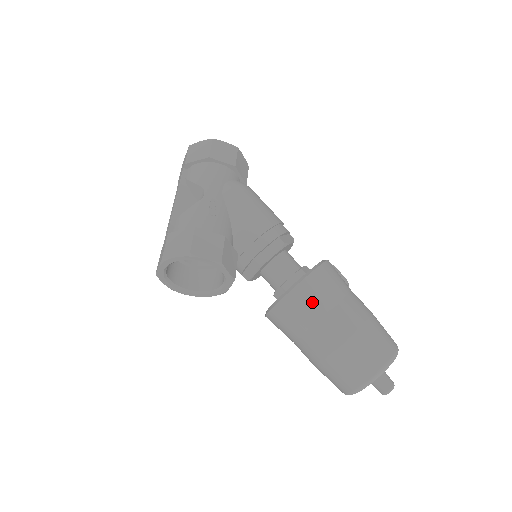
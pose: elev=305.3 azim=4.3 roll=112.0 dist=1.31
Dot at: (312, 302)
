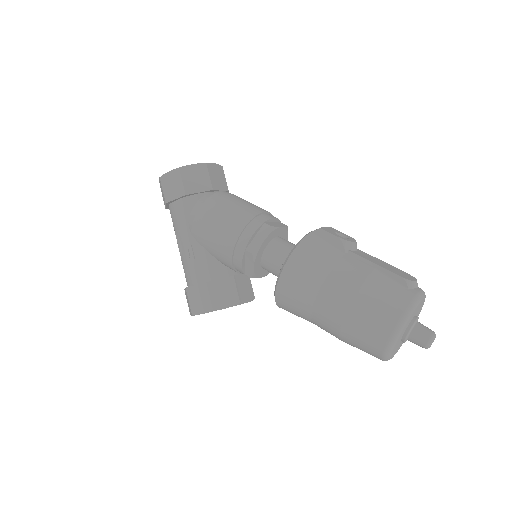
Dot at: (295, 307)
